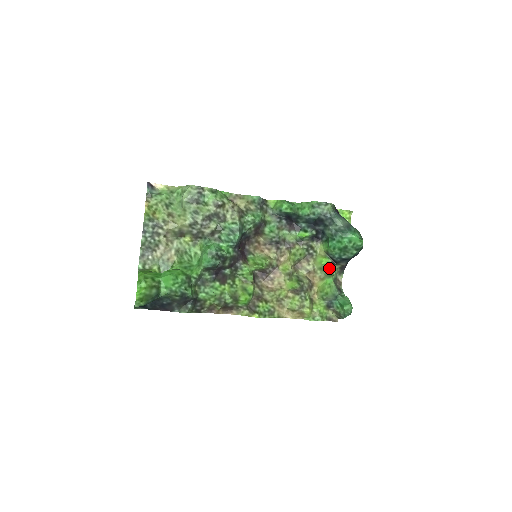
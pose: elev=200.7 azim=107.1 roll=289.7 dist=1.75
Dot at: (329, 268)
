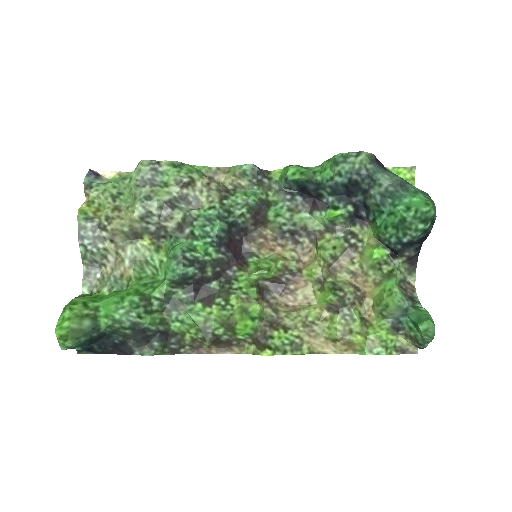
Dot at: (387, 264)
